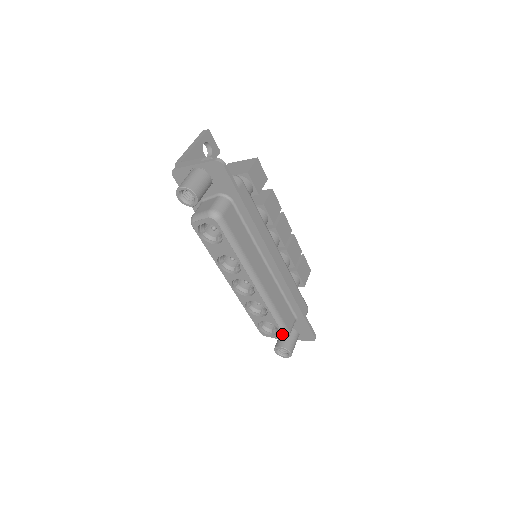
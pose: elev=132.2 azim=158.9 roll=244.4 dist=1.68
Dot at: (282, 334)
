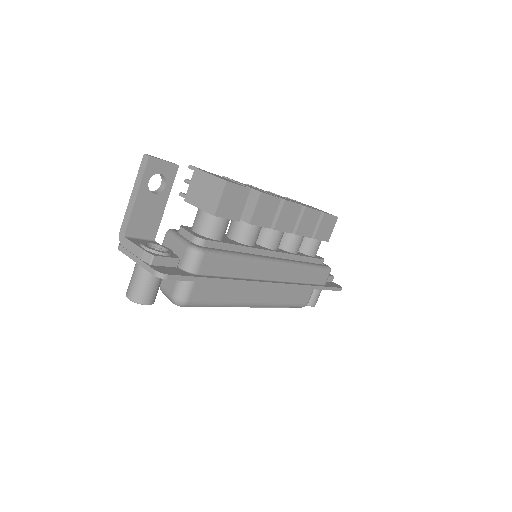
Dot at: (298, 307)
